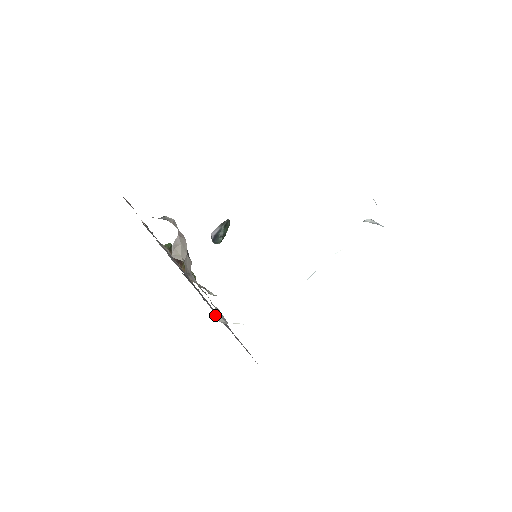
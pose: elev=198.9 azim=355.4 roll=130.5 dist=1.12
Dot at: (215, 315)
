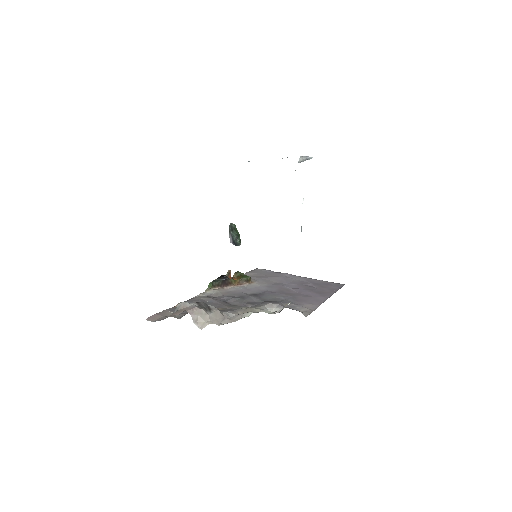
Dot at: occluded
